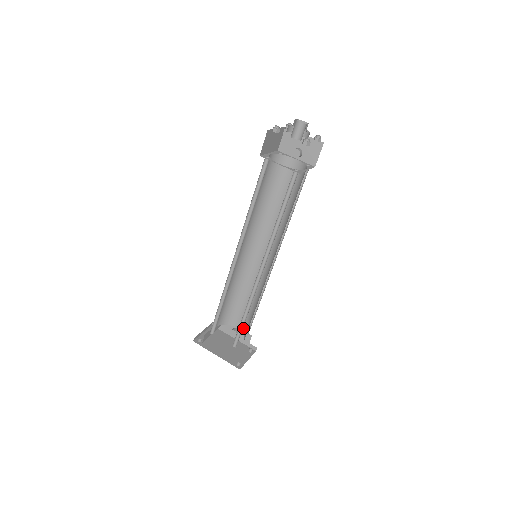
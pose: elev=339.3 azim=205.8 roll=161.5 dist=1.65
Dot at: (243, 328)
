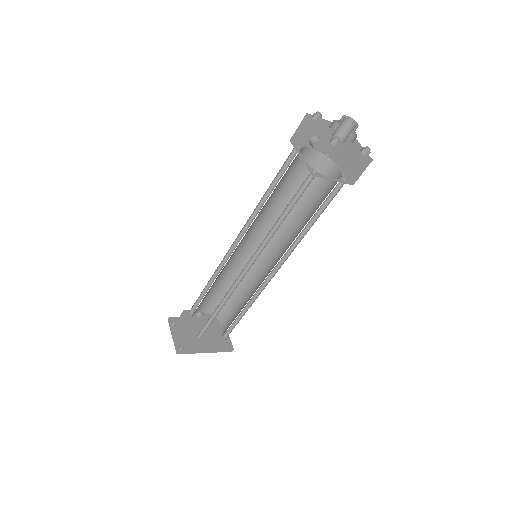
Dot at: (212, 310)
